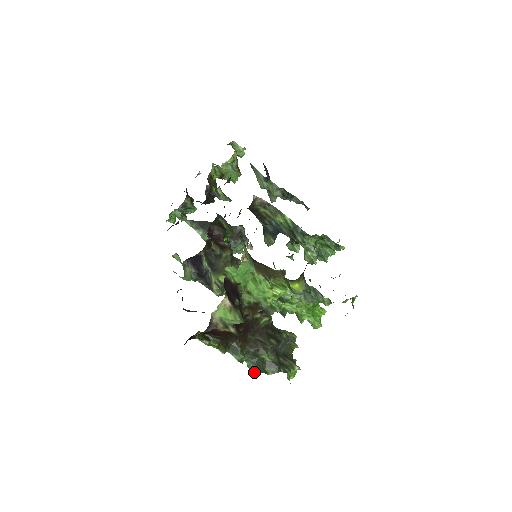
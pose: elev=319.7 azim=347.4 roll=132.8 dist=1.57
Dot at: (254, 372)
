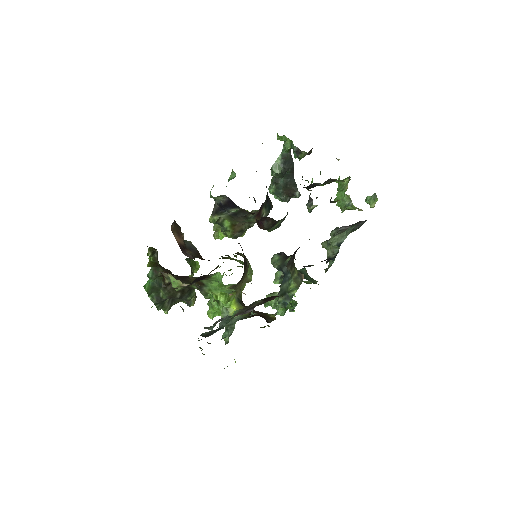
Dot at: (145, 288)
